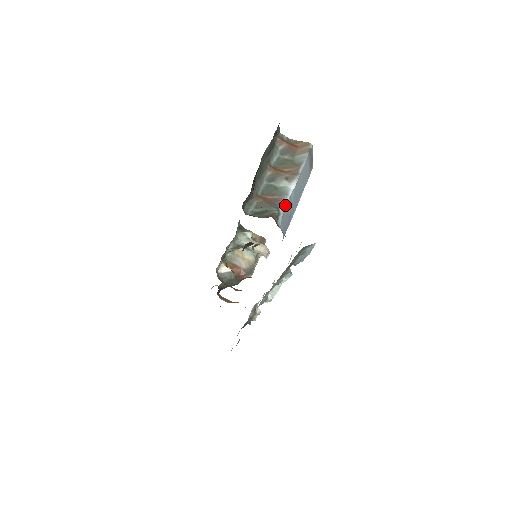
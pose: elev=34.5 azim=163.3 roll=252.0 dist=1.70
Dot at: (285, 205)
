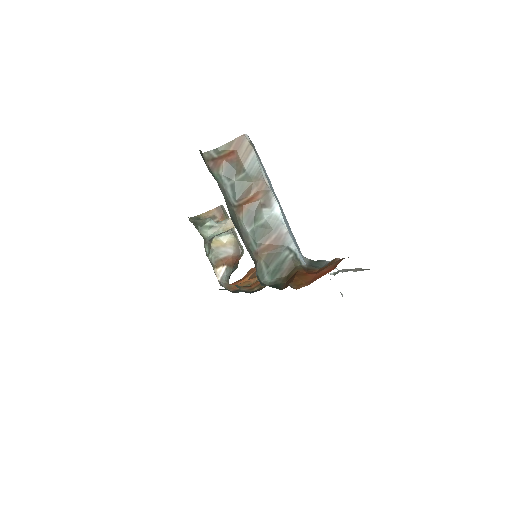
Dot at: (291, 238)
